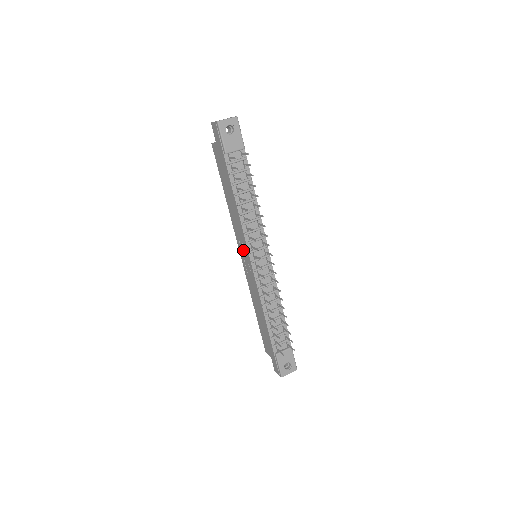
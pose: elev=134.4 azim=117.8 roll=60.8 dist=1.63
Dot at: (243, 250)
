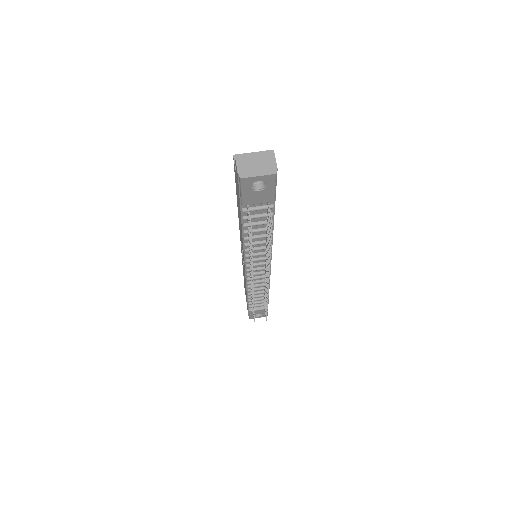
Dot at: (242, 250)
